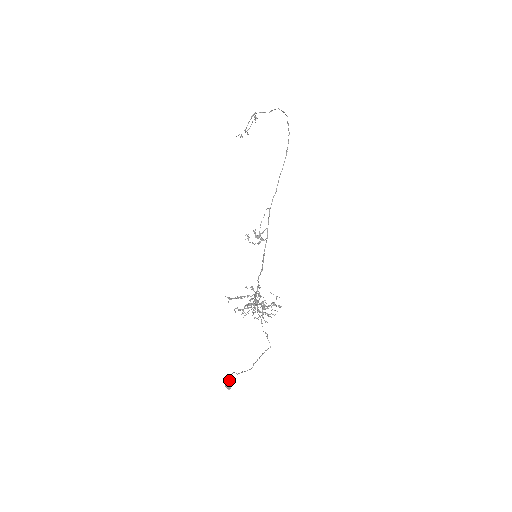
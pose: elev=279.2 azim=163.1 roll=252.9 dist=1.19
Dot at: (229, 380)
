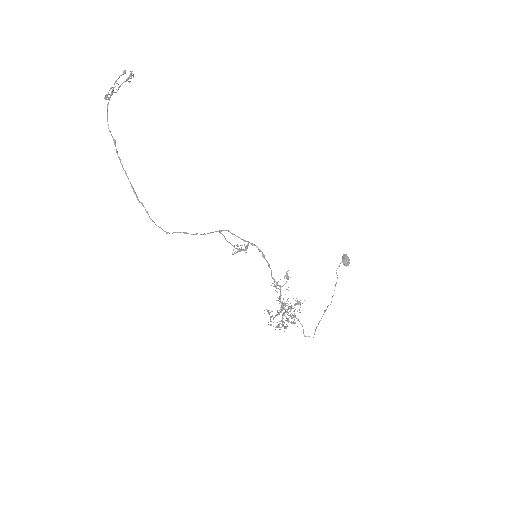
Dot at: (343, 261)
